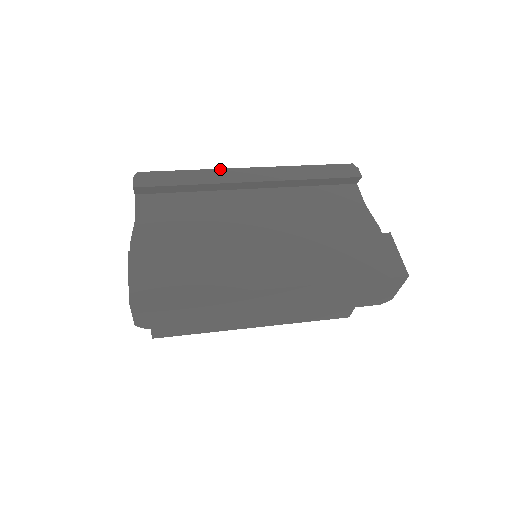
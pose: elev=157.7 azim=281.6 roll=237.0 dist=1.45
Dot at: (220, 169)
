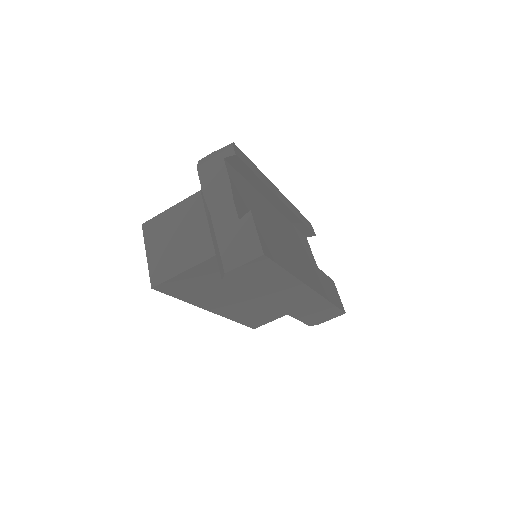
Dot at: occluded
